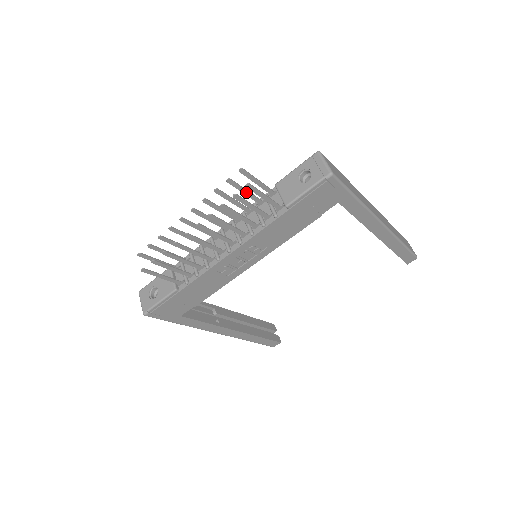
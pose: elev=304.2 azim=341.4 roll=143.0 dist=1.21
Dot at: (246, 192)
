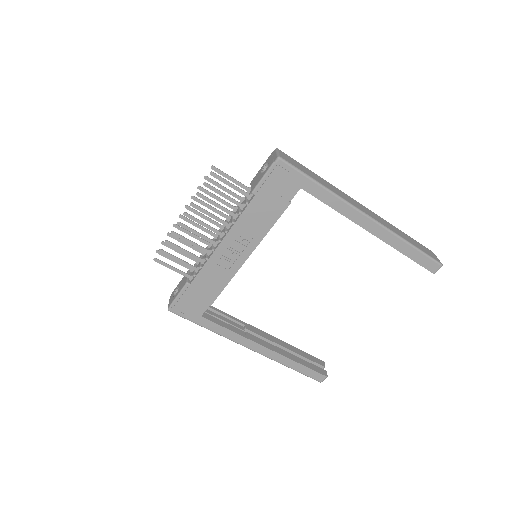
Dot at: (224, 189)
